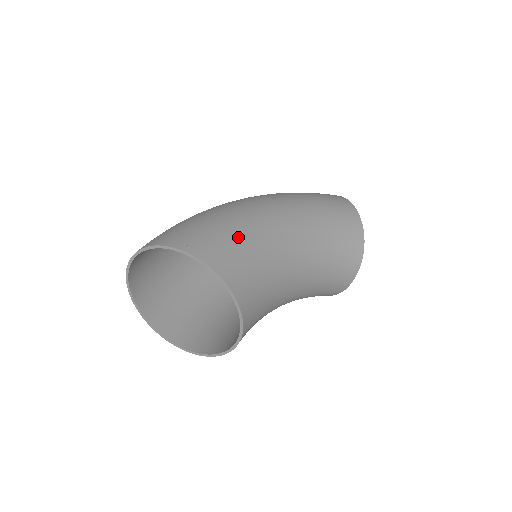
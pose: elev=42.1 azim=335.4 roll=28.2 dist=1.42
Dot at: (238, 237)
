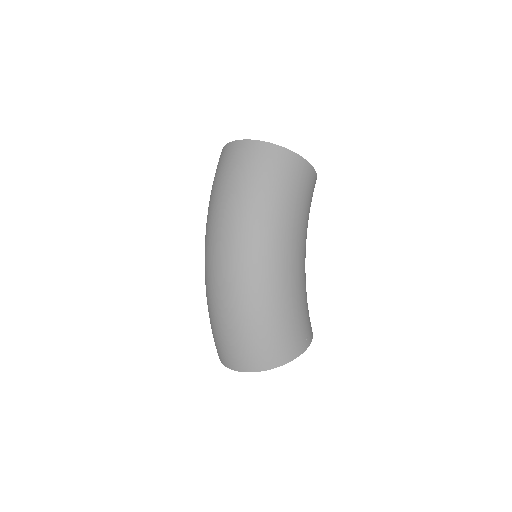
Dot at: (297, 314)
